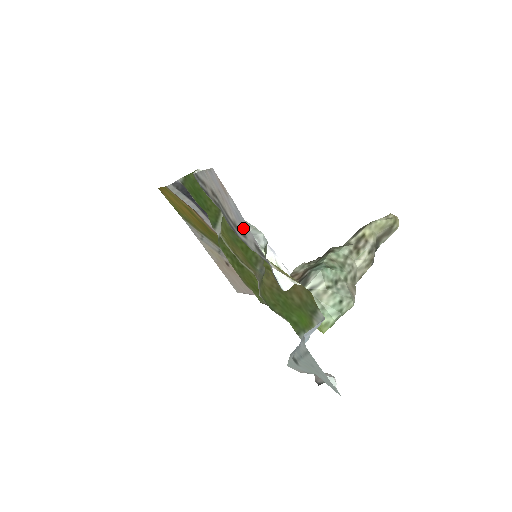
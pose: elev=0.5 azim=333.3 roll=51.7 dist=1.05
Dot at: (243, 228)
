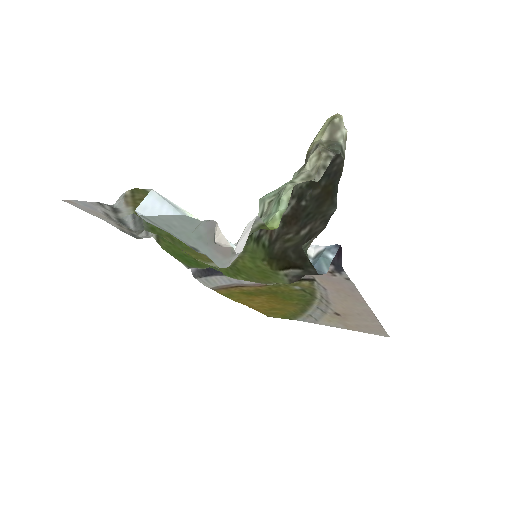
Dot at: (98, 210)
